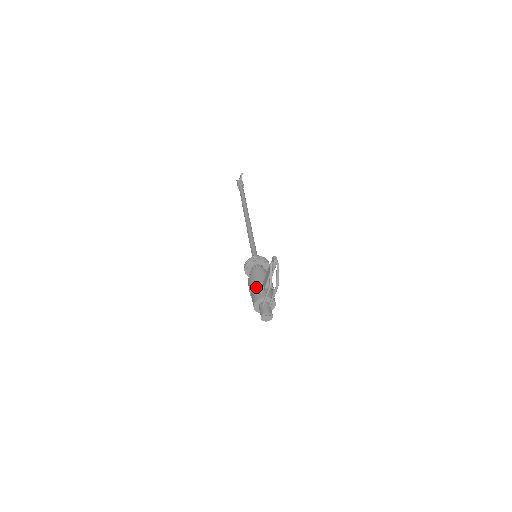
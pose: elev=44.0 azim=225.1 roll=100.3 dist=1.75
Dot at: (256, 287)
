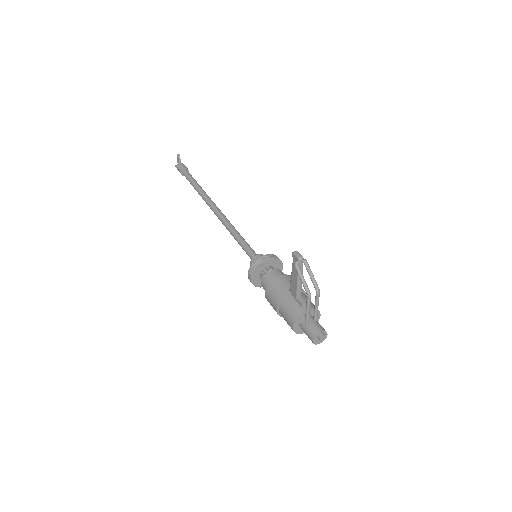
Dot at: (283, 302)
